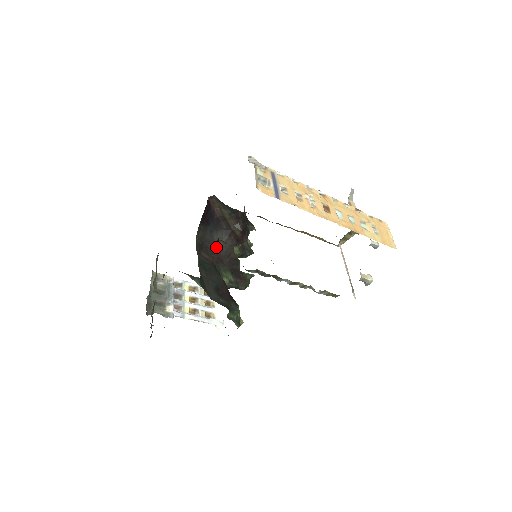
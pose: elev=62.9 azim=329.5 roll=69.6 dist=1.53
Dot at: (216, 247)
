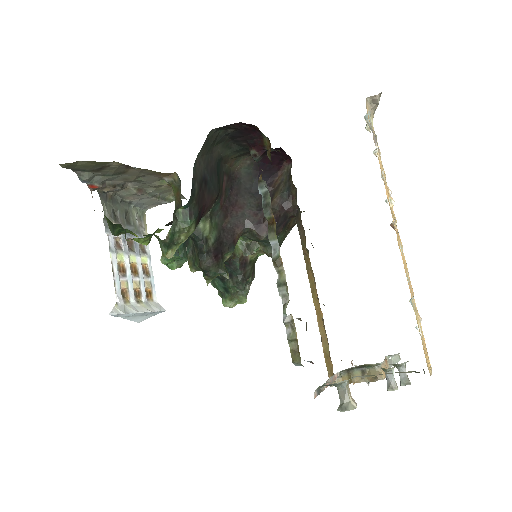
Dot at: (237, 202)
